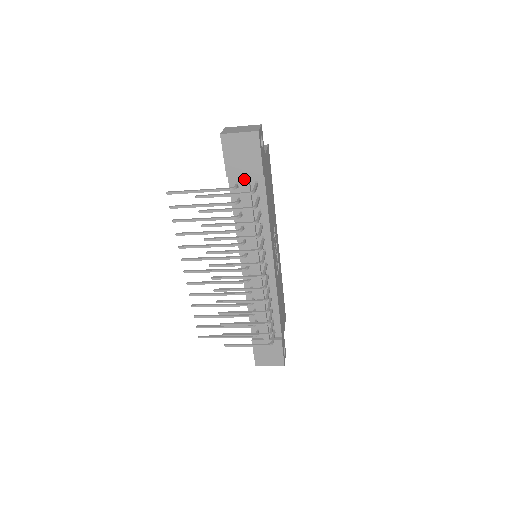
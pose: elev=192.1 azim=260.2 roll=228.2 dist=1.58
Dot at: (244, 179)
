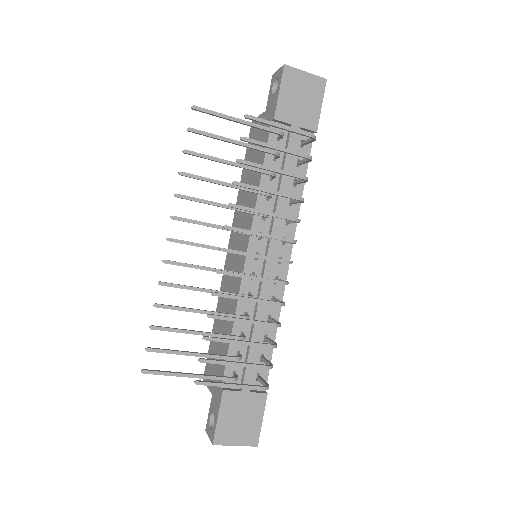
Dot at: occluded
